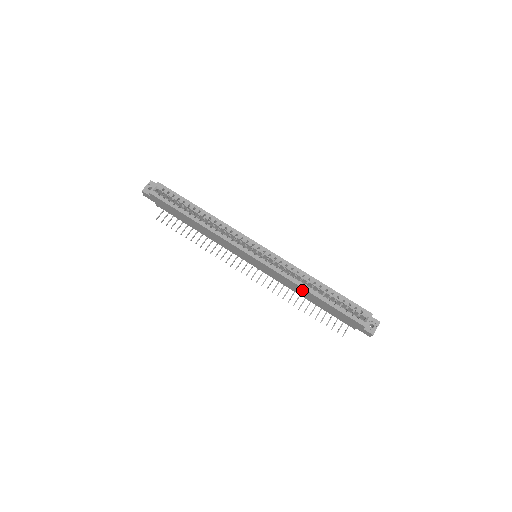
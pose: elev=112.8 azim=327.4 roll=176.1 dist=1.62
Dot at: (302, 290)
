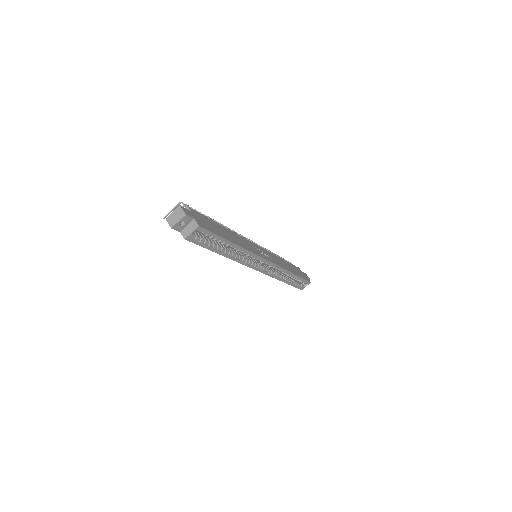
Dot at: occluded
